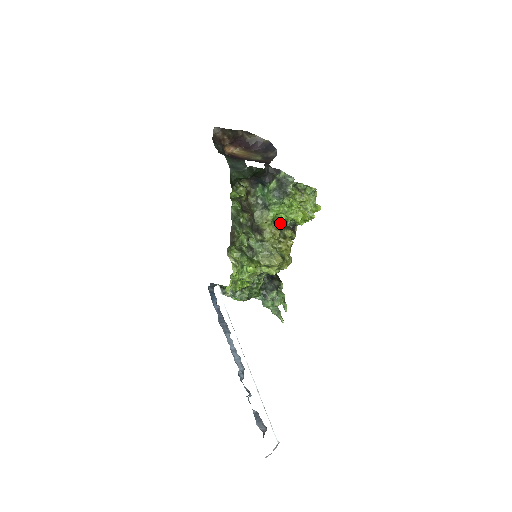
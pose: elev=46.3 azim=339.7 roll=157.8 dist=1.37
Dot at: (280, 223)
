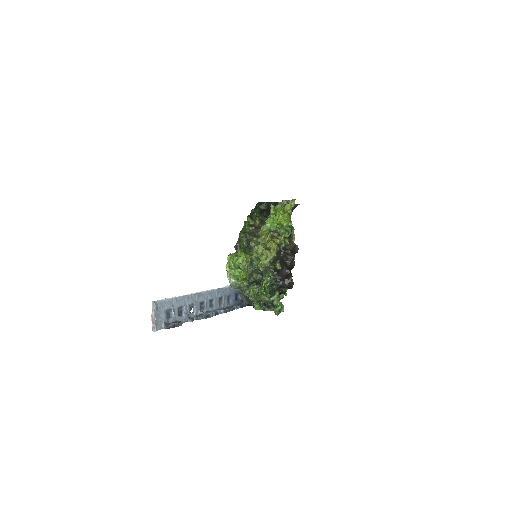
Dot at: (279, 234)
